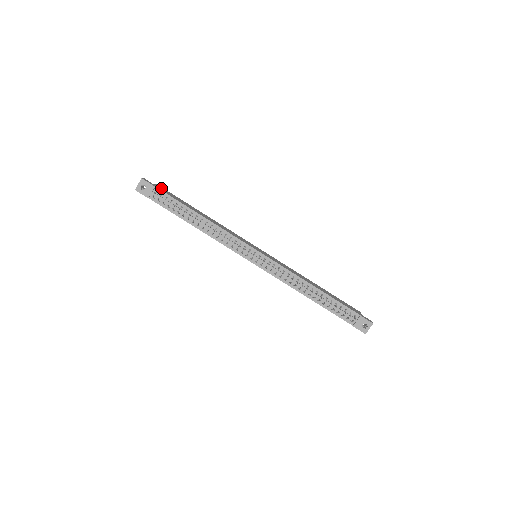
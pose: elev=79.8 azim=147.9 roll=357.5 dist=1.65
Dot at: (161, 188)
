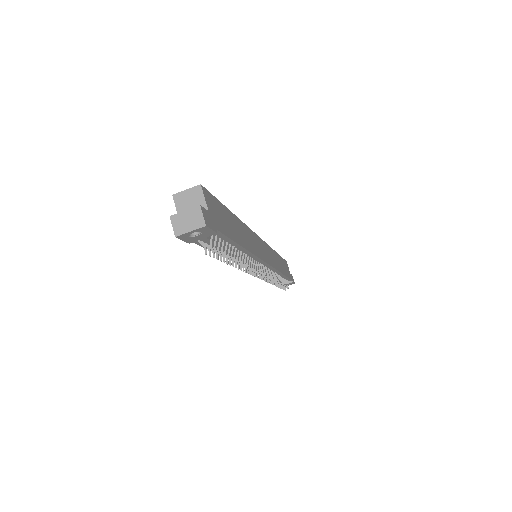
Dot at: (212, 207)
